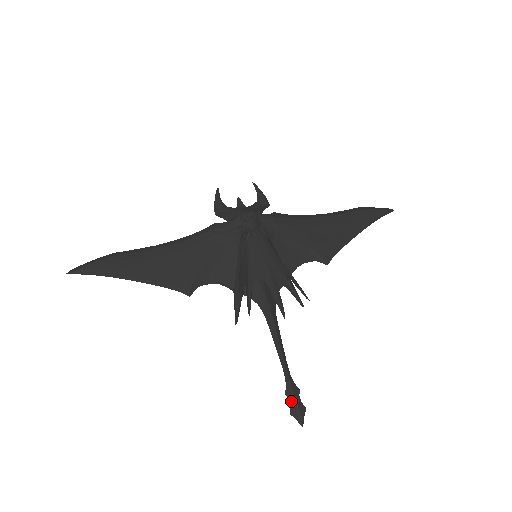
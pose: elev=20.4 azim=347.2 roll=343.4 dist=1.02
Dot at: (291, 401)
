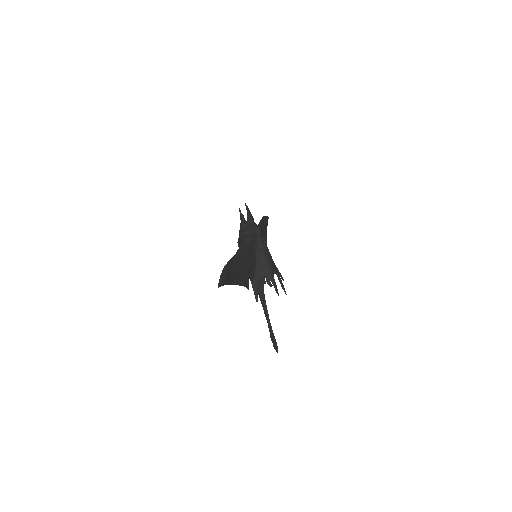
Dot at: (274, 341)
